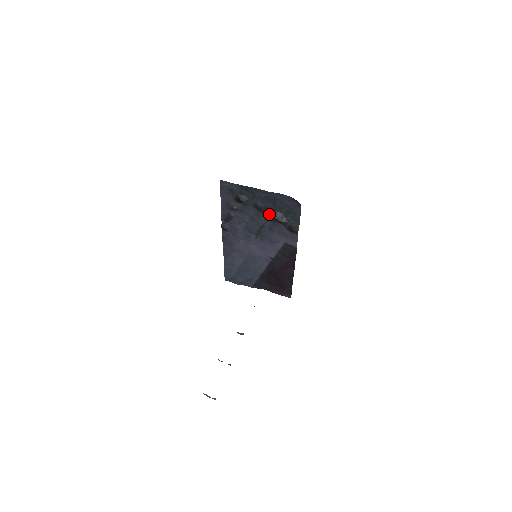
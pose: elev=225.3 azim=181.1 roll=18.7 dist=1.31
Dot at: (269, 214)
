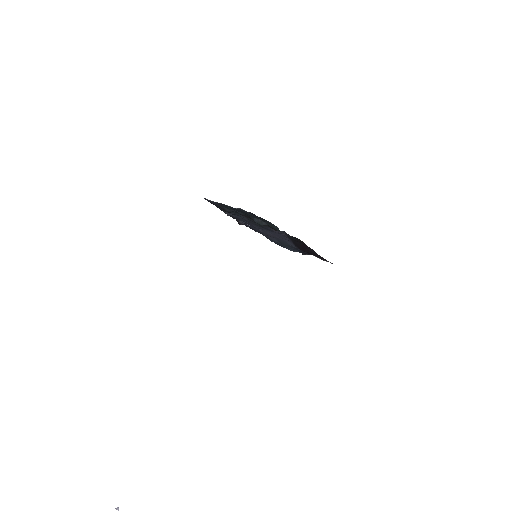
Dot at: occluded
